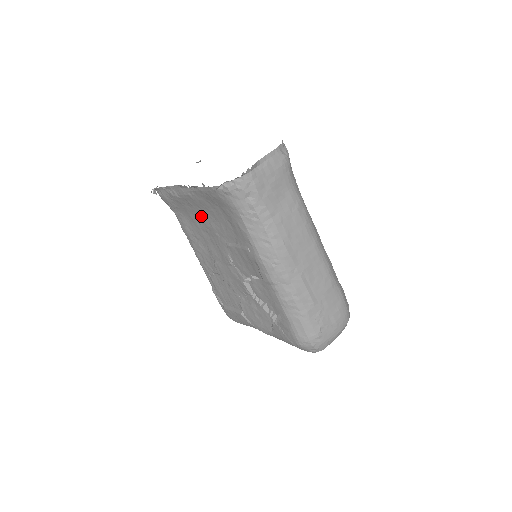
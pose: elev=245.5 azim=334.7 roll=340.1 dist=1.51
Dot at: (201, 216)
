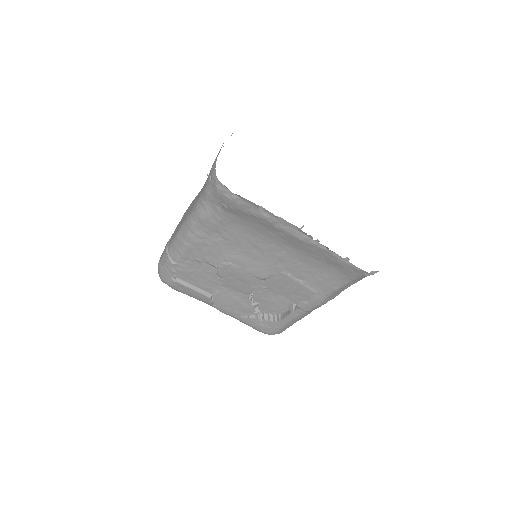
Dot at: (276, 243)
